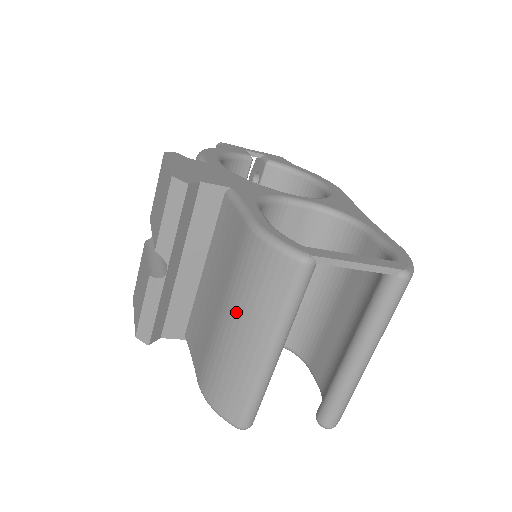
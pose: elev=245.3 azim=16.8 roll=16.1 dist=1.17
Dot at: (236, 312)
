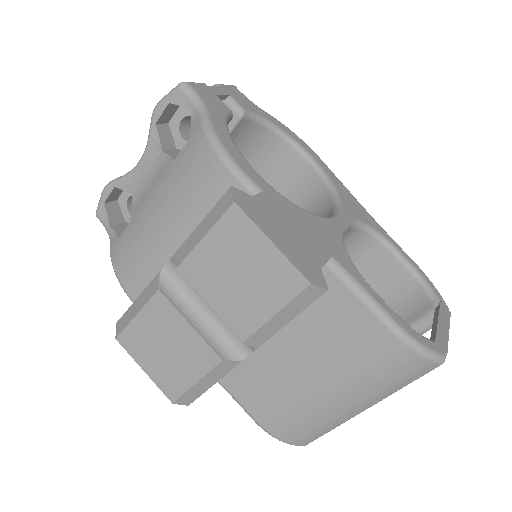
Dot at: (349, 390)
